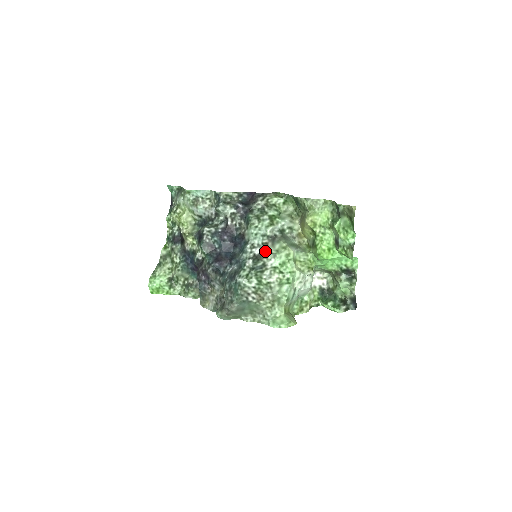
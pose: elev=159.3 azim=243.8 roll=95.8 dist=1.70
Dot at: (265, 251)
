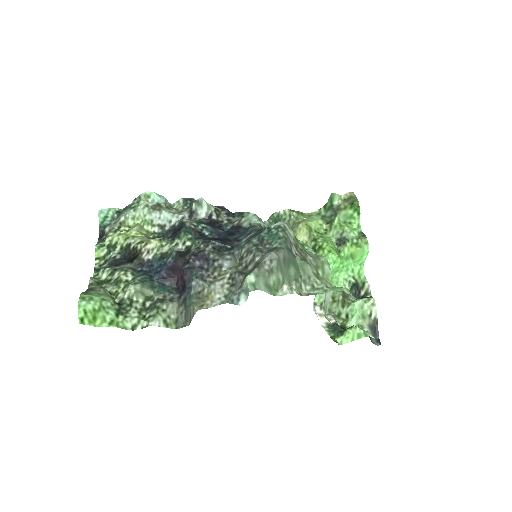
Dot at: occluded
